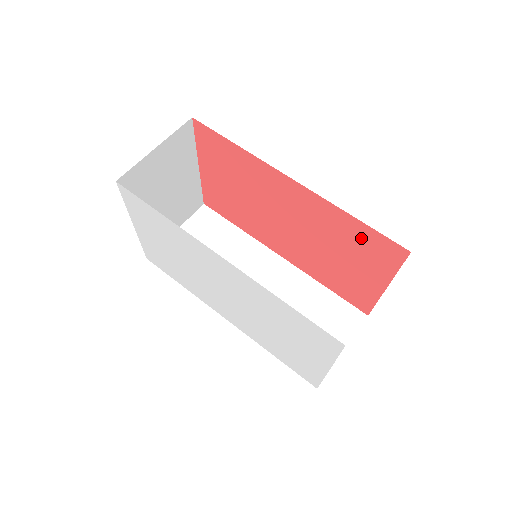
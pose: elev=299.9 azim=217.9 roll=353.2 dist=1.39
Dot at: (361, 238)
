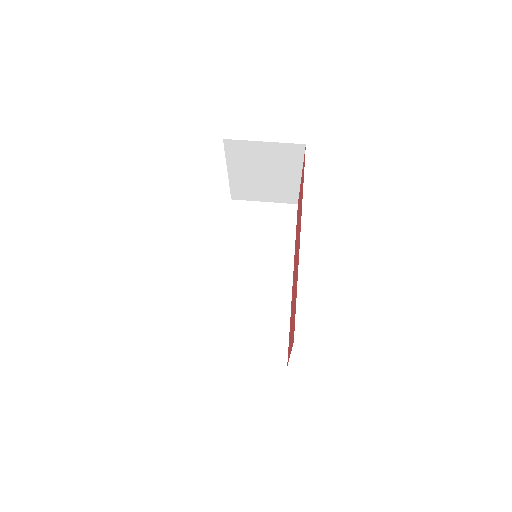
Dot at: occluded
